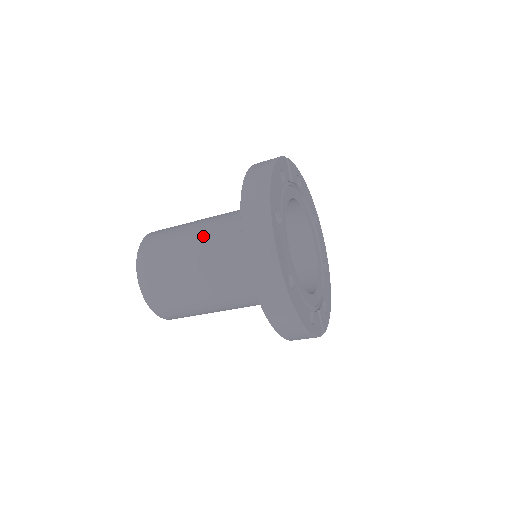
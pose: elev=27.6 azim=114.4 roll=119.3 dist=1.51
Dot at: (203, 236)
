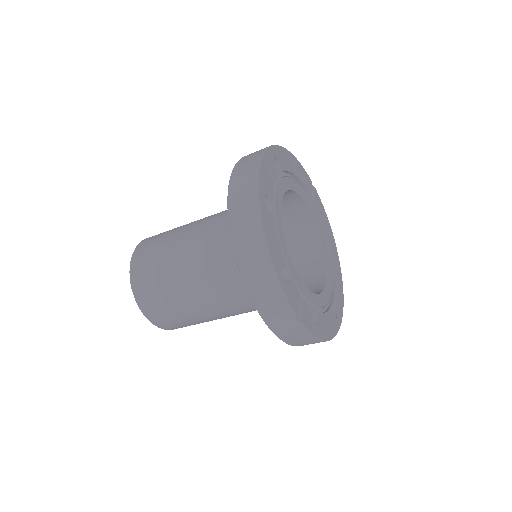
Dot at: occluded
